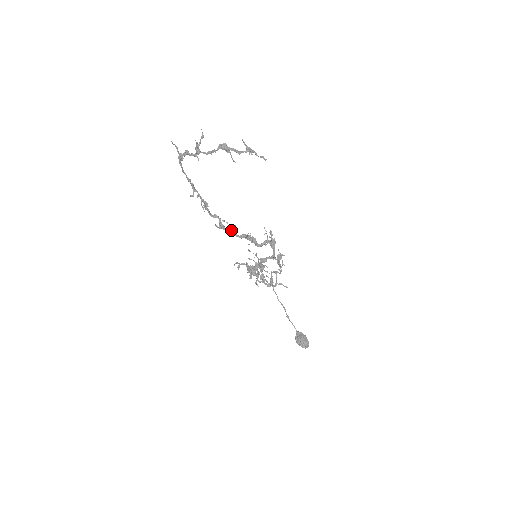
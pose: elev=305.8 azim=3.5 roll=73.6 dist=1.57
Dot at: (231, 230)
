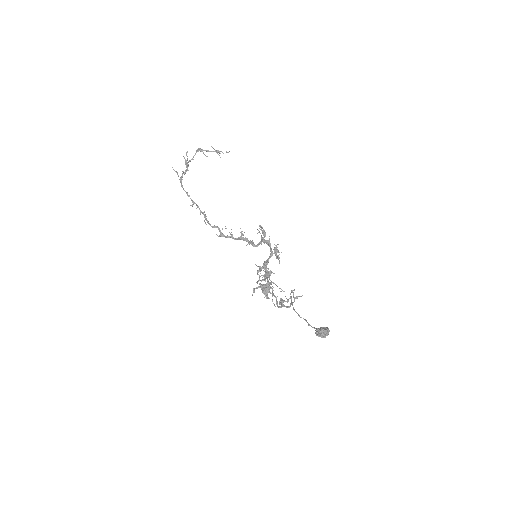
Dot at: (230, 236)
